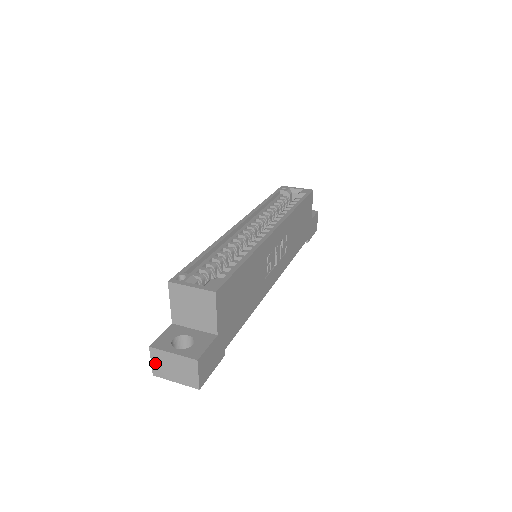
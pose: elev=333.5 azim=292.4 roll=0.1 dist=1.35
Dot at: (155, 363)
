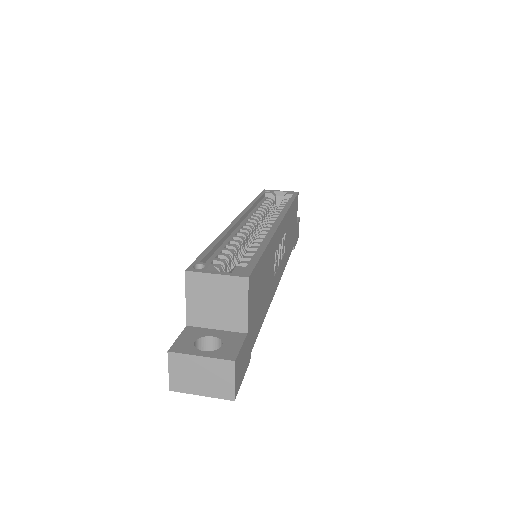
Dot at: (174, 373)
